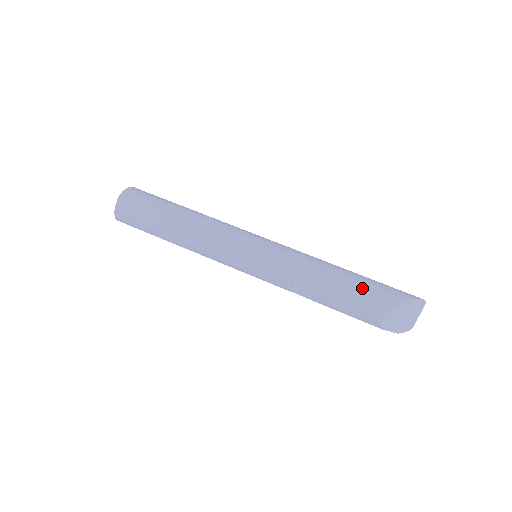
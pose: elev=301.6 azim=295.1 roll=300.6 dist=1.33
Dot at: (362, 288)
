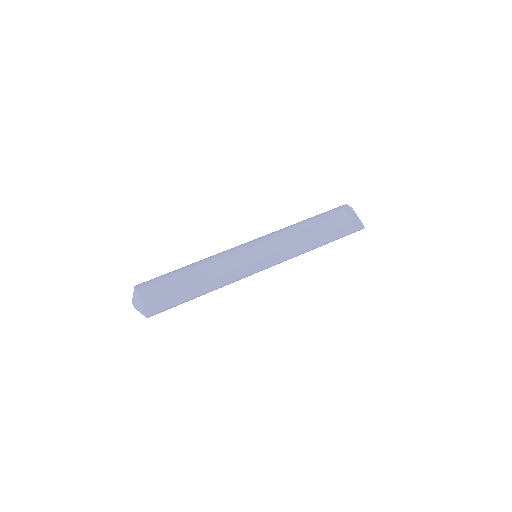
Dot at: (322, 213)
